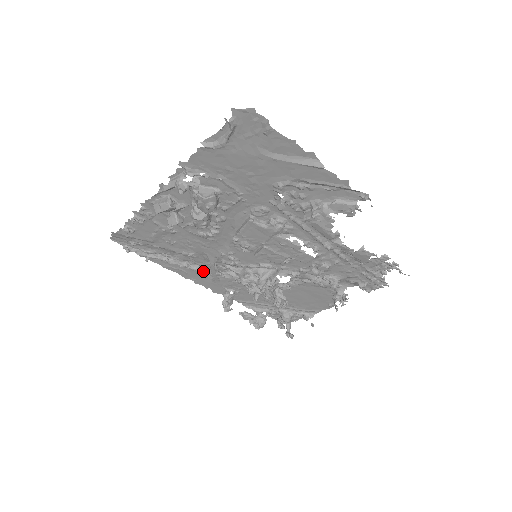
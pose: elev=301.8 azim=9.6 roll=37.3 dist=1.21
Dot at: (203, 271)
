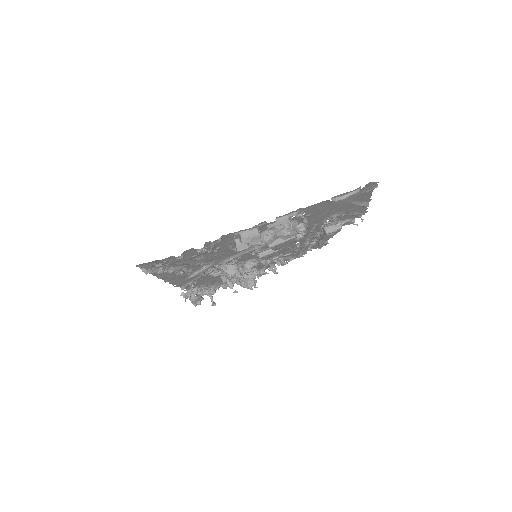
Dot at: (190, 273)
